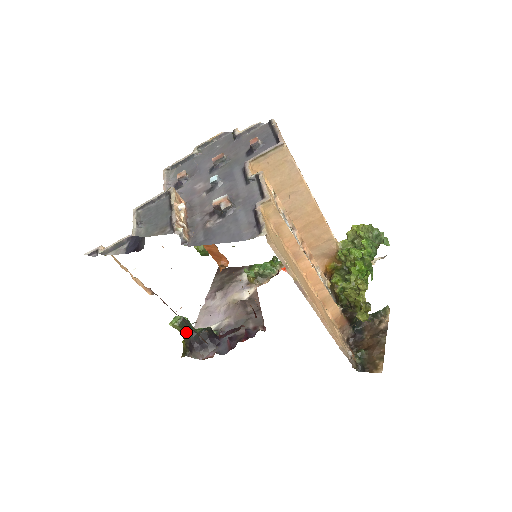
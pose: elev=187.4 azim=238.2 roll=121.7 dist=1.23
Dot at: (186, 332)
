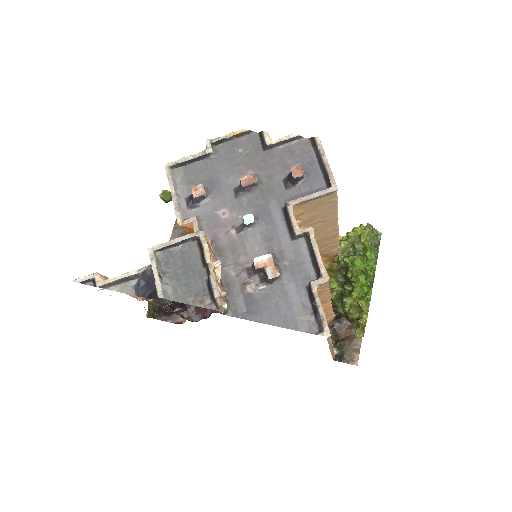
Dot at: occluded
